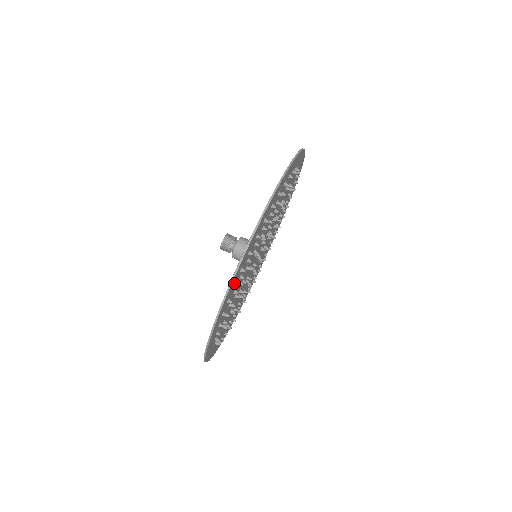
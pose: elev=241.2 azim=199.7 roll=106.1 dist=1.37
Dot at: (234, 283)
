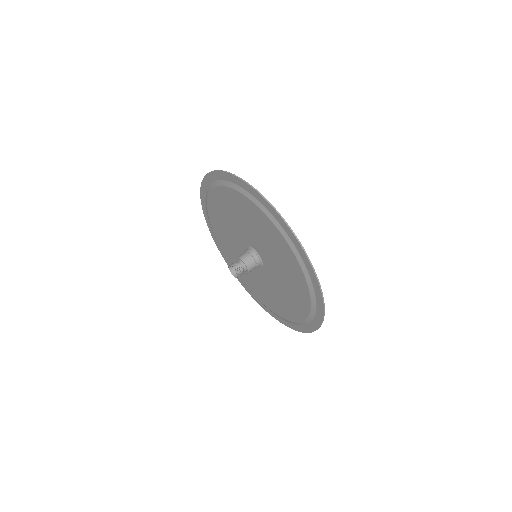
Dot at: (280, 226)
